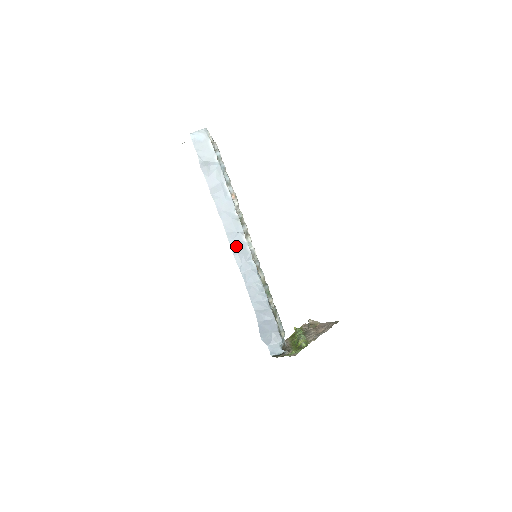
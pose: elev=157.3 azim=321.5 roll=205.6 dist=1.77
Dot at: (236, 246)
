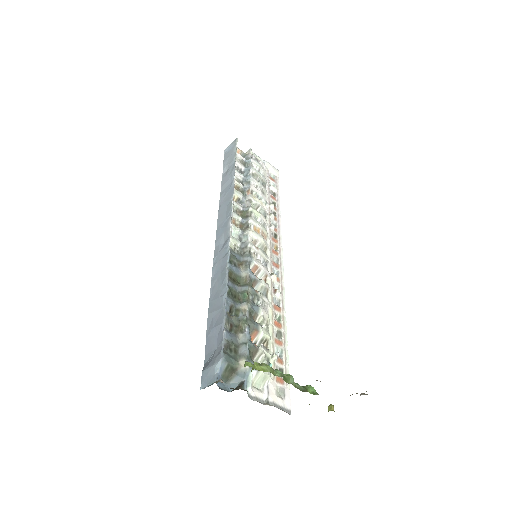
Dot at: (220, 235)
